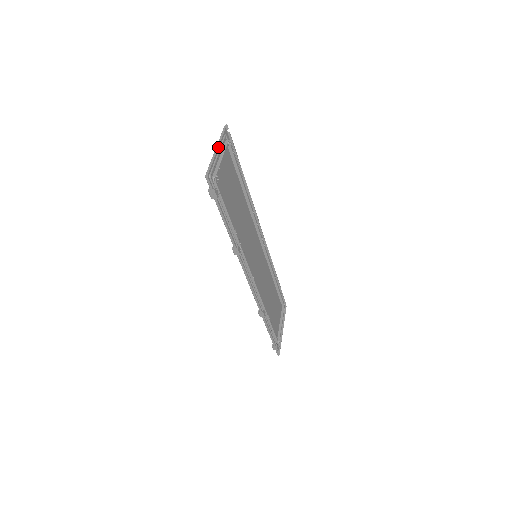
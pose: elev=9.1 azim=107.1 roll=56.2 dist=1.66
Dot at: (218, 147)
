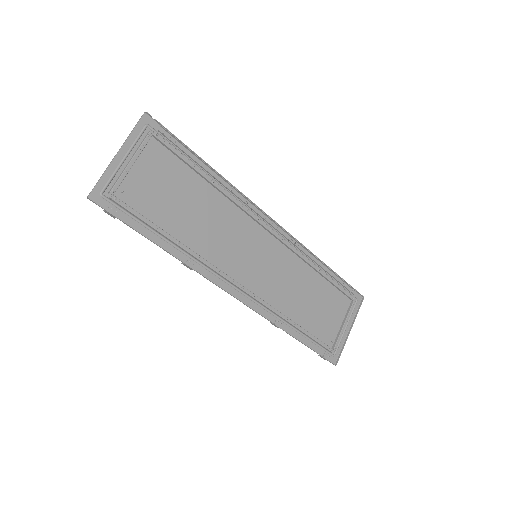
Dot at: (125, 148)
